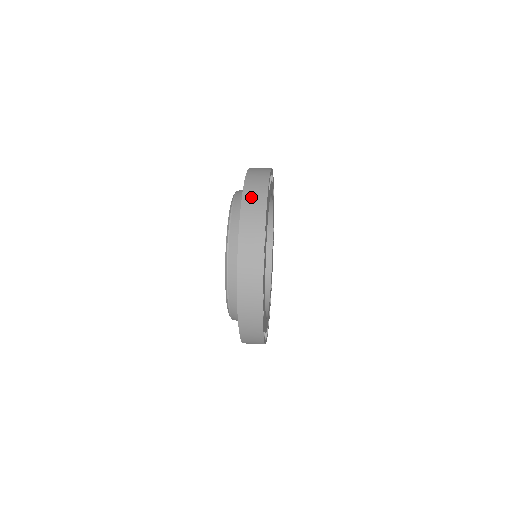
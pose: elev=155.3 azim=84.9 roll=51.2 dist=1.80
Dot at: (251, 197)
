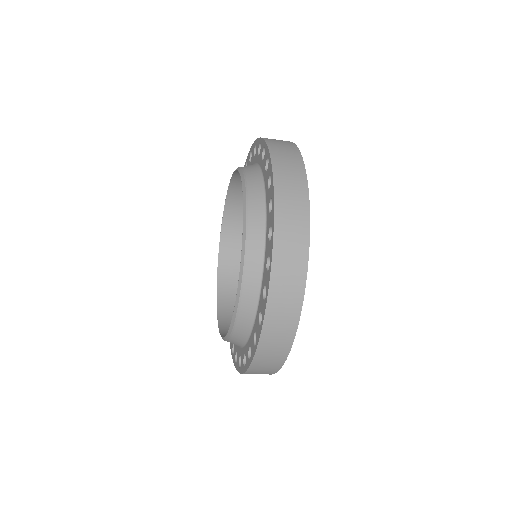
Dot at: occluded
